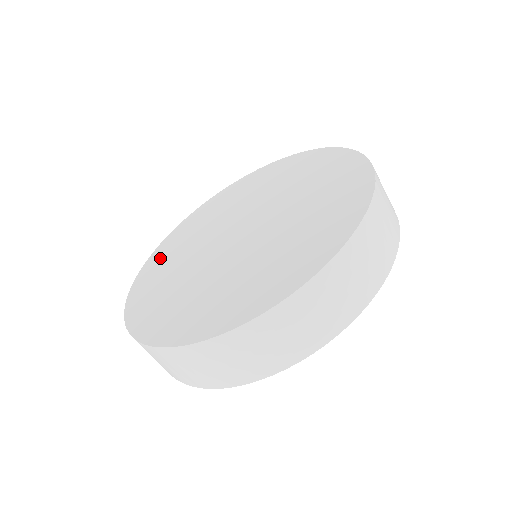
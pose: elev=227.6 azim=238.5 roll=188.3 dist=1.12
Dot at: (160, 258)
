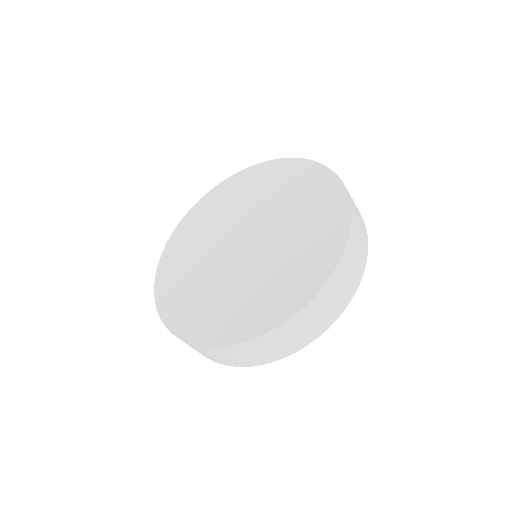
Dot at: (172, 295)
